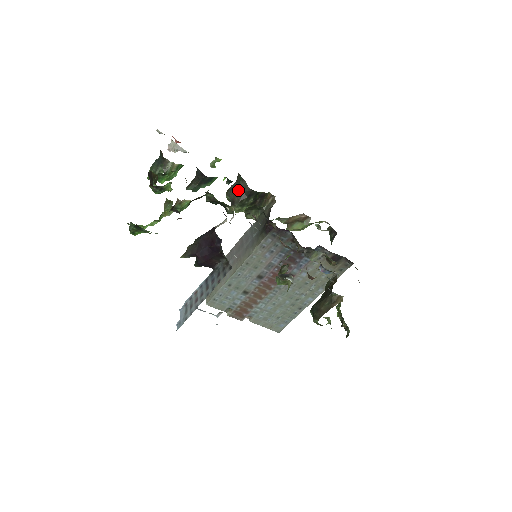
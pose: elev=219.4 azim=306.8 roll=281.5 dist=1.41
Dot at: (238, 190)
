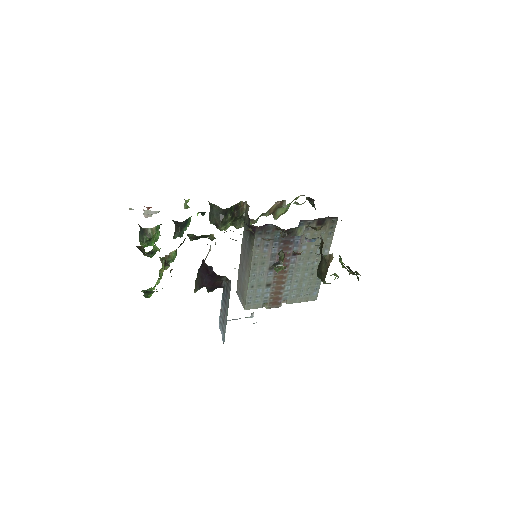
Dot at: (215, 214)
